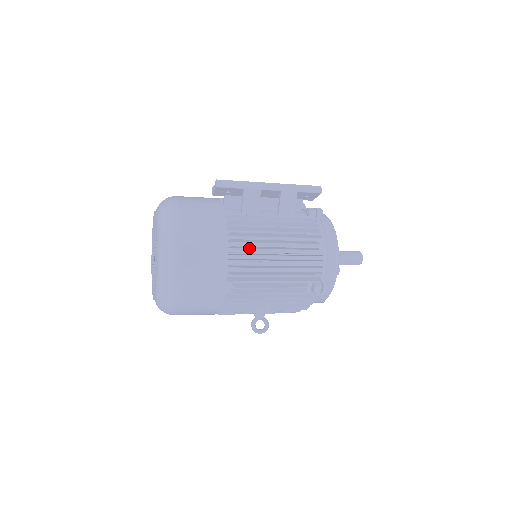
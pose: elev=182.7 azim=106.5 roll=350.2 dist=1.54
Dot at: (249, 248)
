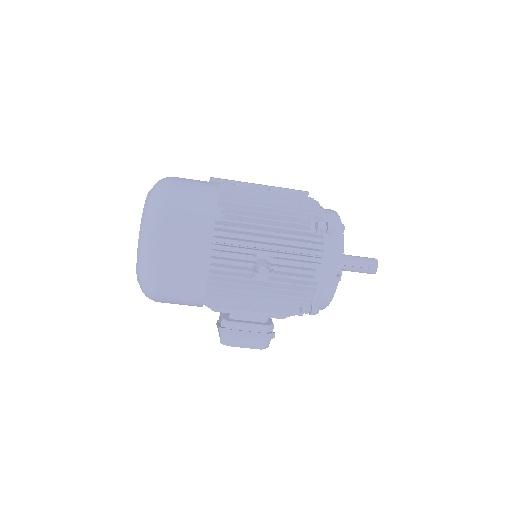
Dot at: occluded
